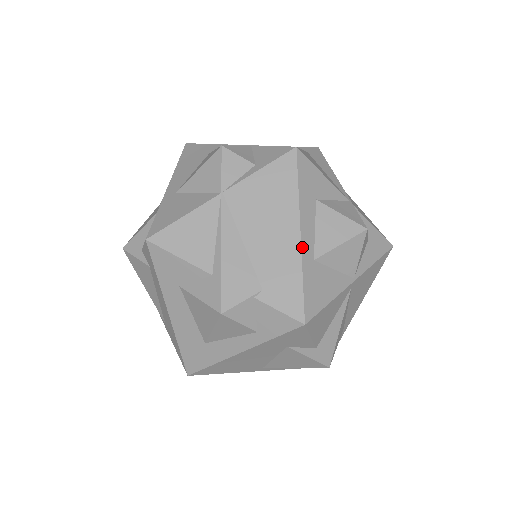
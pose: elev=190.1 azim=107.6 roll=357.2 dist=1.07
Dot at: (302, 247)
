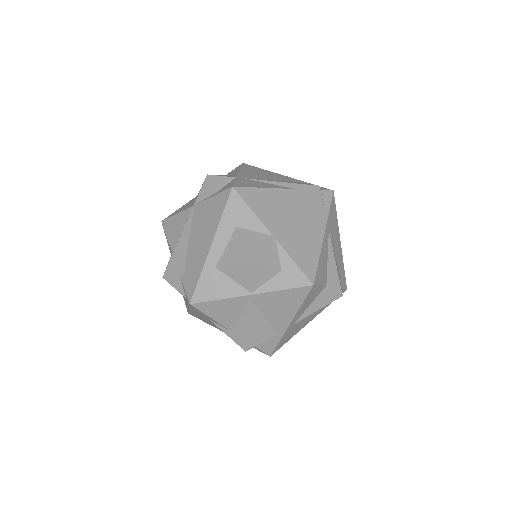
Dot at: (208, 255)
